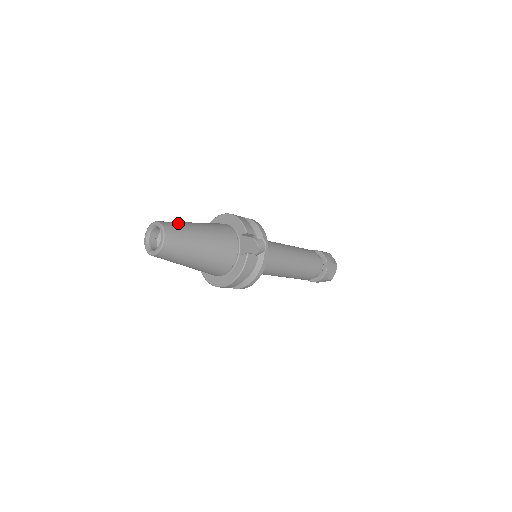
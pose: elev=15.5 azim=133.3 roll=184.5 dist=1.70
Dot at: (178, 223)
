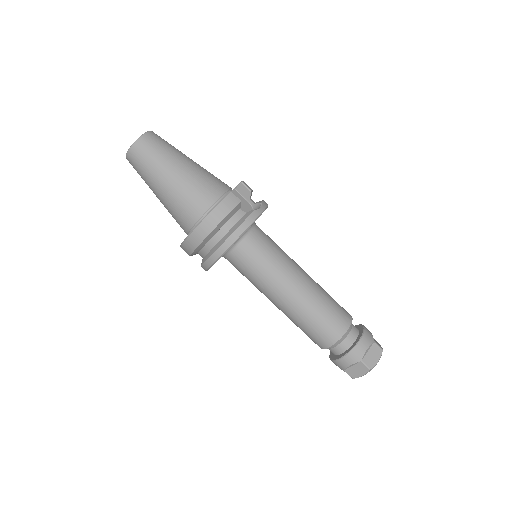
Dot at: occluded
